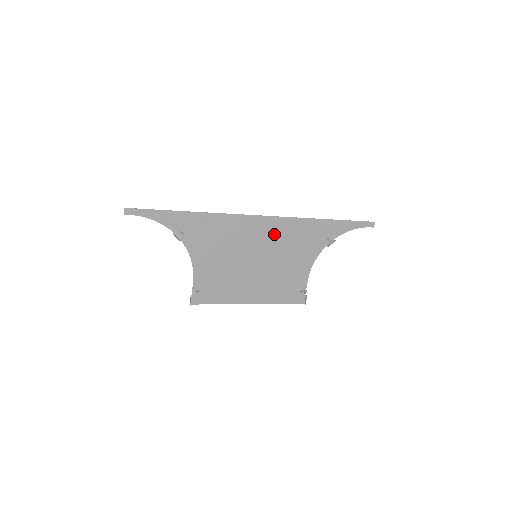
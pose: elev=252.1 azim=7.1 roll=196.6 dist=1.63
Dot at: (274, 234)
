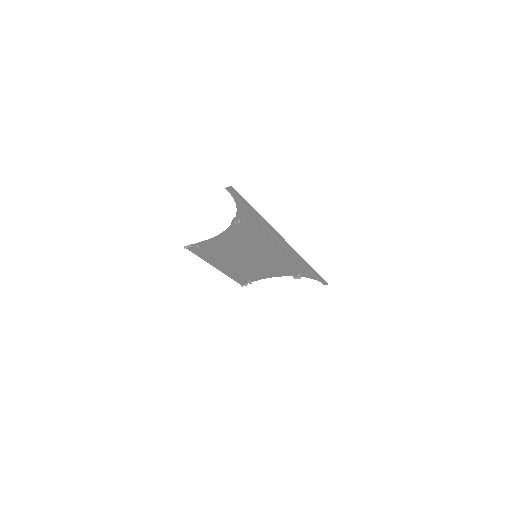
Dot at: (281, 256)
